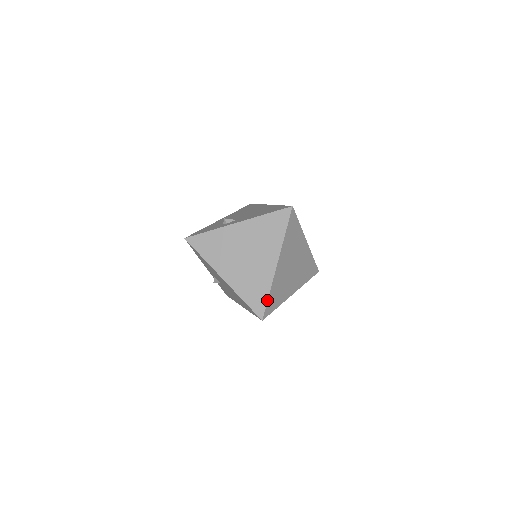
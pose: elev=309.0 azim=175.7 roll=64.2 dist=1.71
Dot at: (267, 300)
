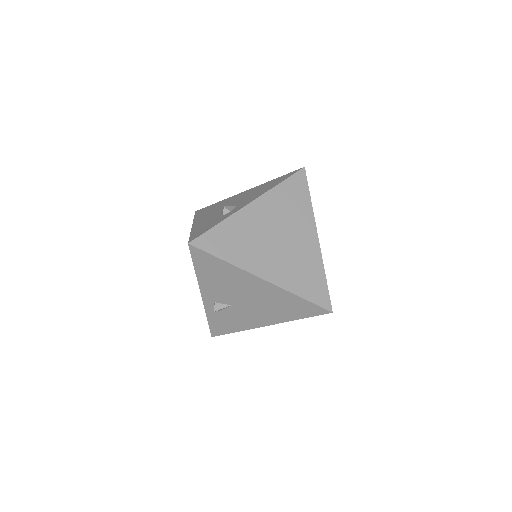
Dot at: (327, 285)
